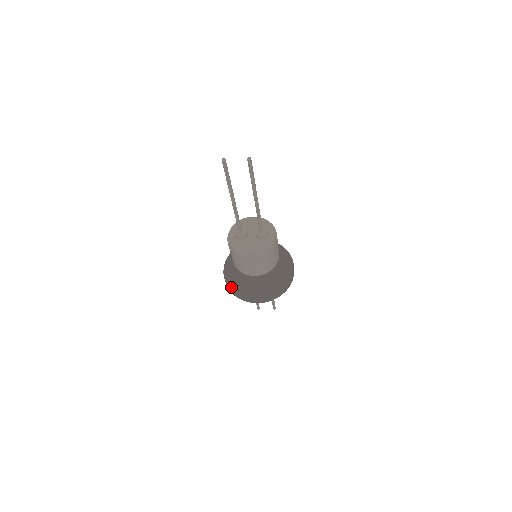
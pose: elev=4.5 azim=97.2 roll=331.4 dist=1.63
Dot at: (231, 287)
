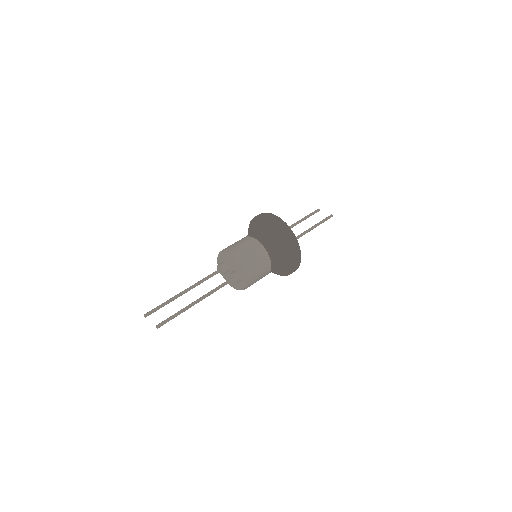
Dot at: occluded
